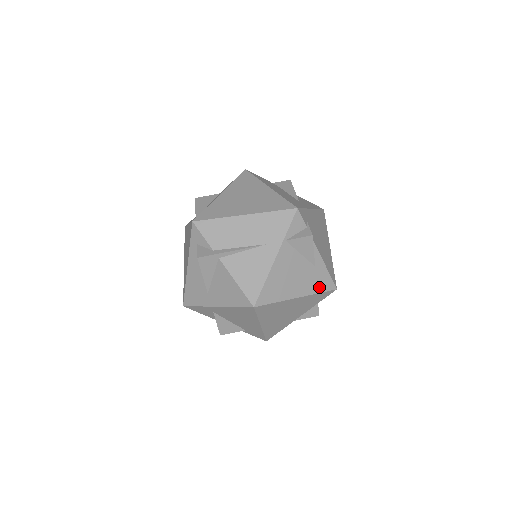
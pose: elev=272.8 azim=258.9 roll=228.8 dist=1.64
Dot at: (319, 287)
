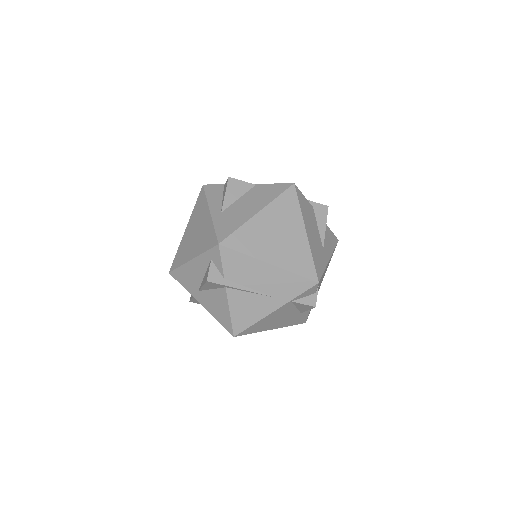
Dot at: (293, 323)
